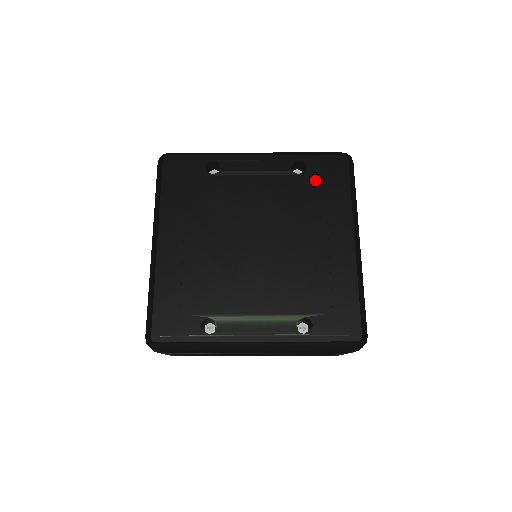
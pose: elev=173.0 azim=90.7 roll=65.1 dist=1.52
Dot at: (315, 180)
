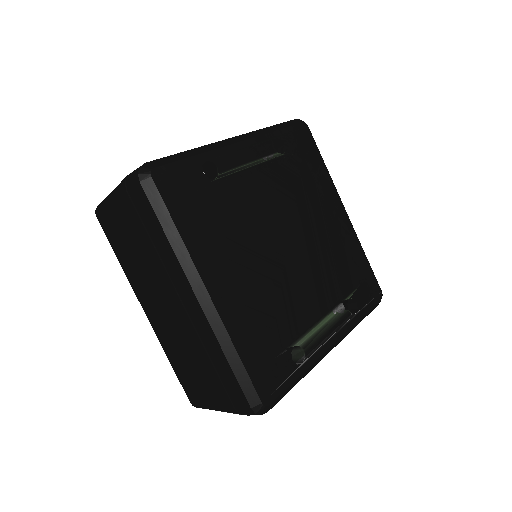
Dot at: (297, 157)
